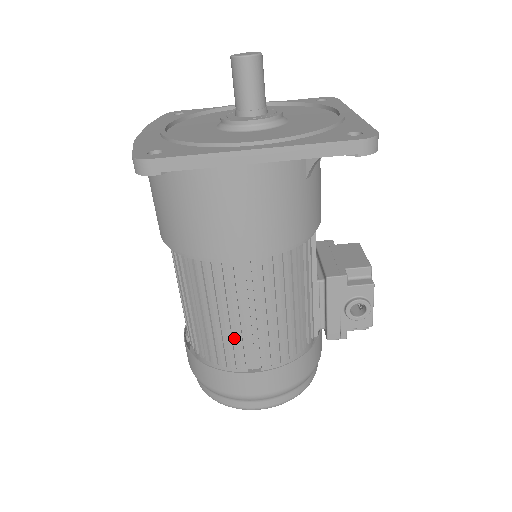
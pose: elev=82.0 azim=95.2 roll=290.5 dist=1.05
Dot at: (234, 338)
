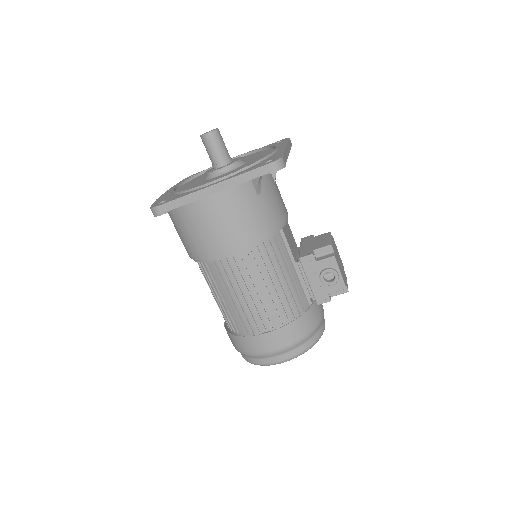
Dot at: (245, 311)
